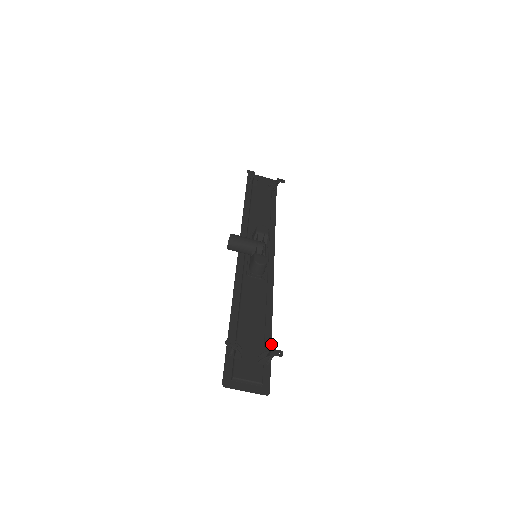
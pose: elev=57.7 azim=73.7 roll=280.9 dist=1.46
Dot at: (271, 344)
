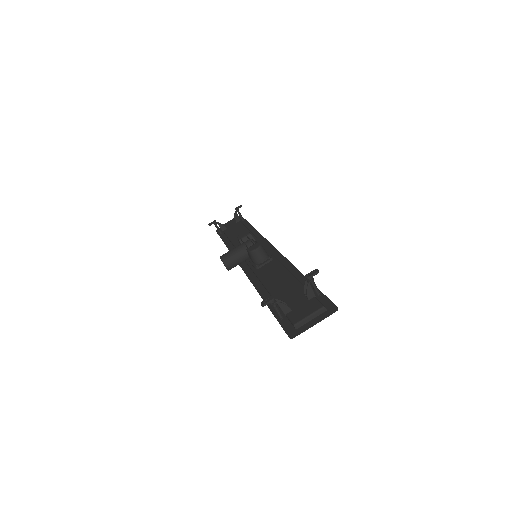
Dot at: occluded
